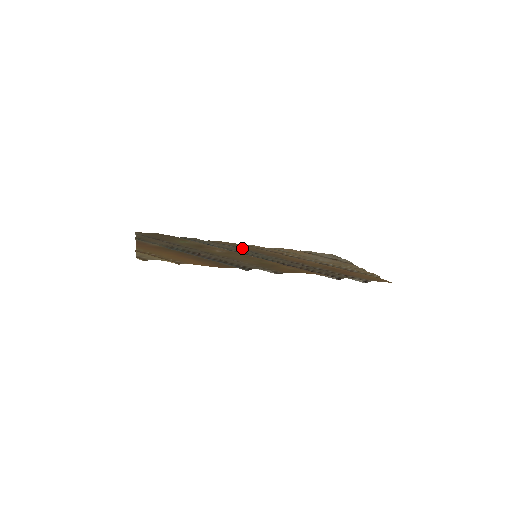
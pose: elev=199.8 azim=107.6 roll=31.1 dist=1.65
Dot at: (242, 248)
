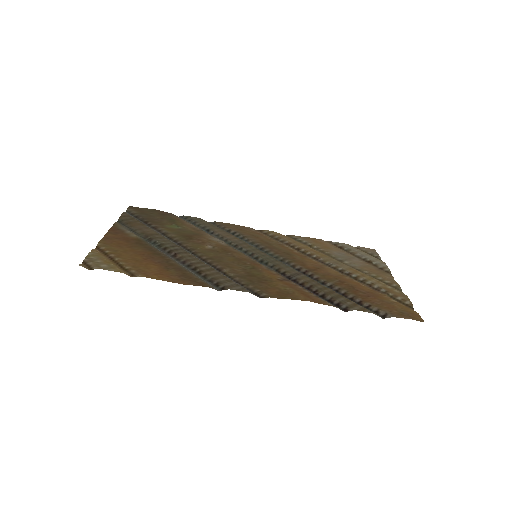
Dot at: (249, 238)
